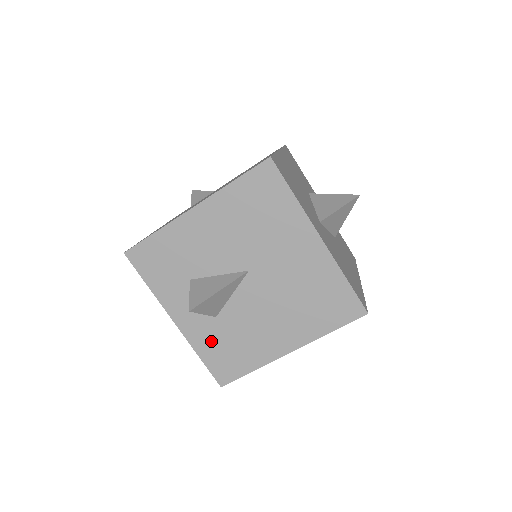
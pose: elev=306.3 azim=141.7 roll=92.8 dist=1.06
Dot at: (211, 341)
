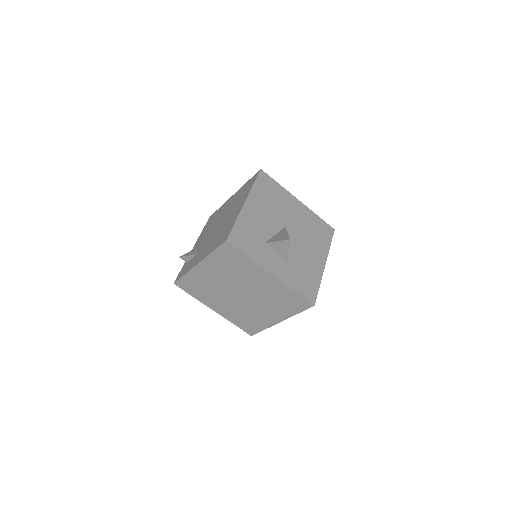
Dot at: (294, 277)
